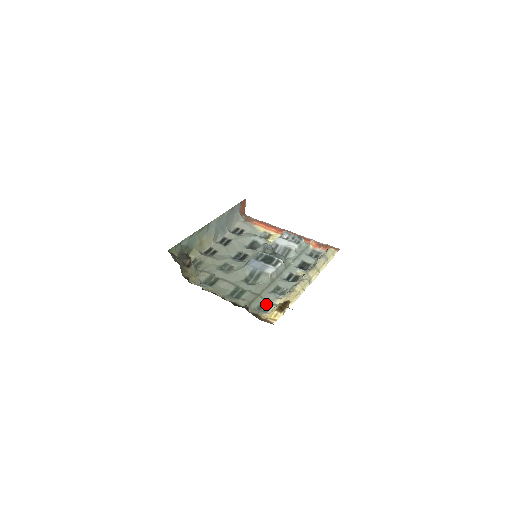
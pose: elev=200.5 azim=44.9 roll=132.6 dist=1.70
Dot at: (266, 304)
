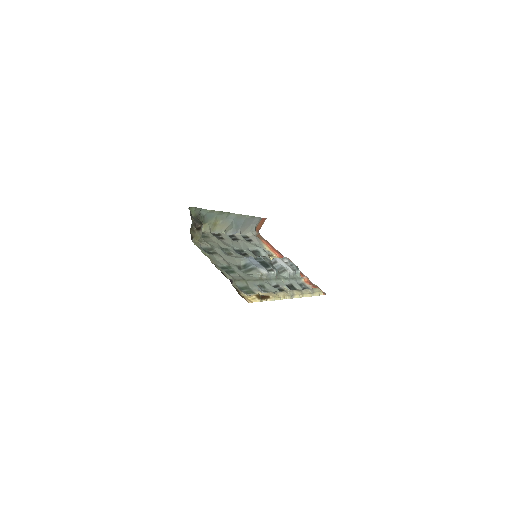
Dot at: (248, 289)
